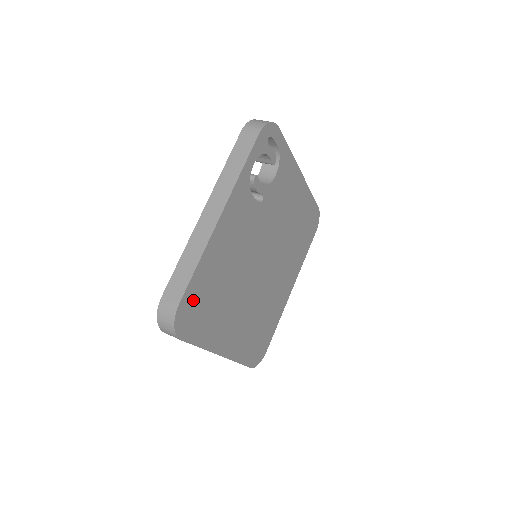
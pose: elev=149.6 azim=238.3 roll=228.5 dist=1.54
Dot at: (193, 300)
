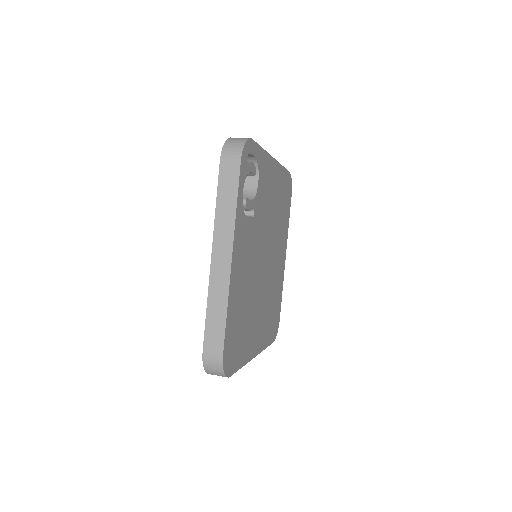
Dot at: (230, 341)
